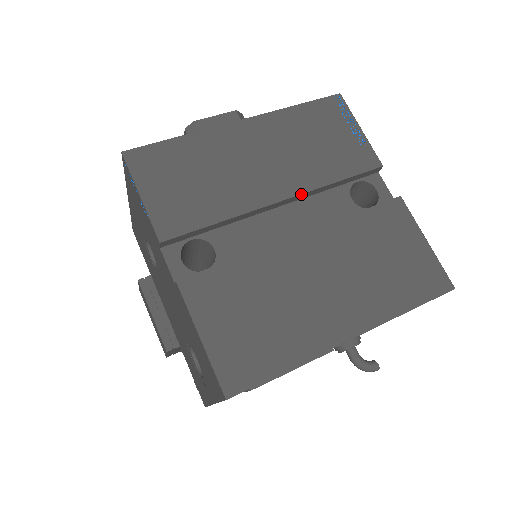
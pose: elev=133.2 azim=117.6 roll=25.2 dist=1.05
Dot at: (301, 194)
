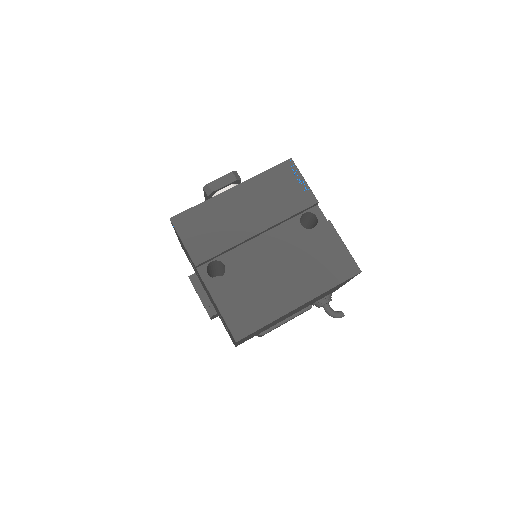
Dot at: (269, 228)
